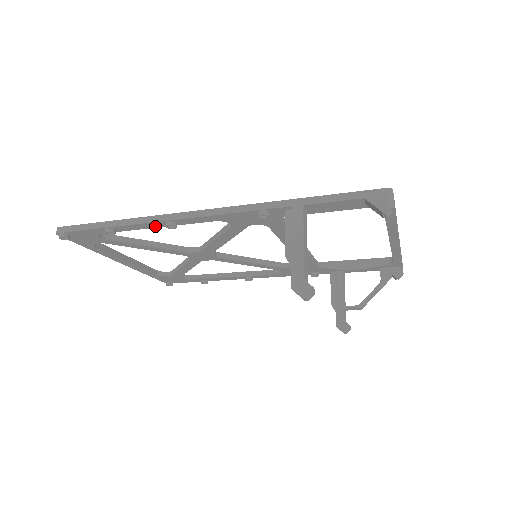
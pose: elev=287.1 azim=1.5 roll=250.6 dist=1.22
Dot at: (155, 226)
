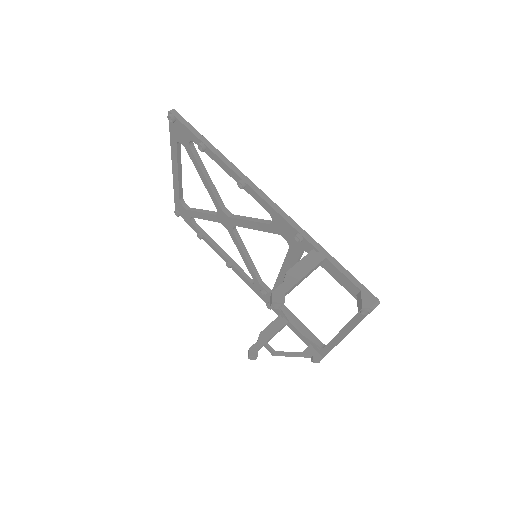
Dot at: (231, 174)
